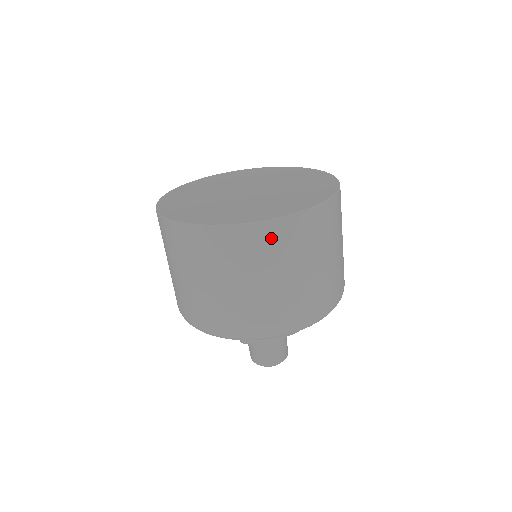
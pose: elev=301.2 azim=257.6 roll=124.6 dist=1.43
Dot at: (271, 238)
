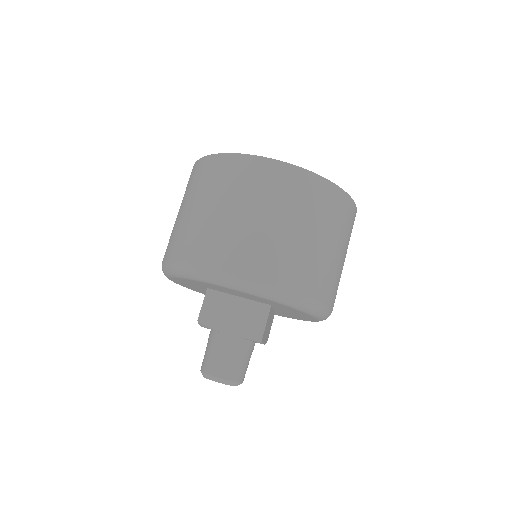
Dot at: (266, 175)
